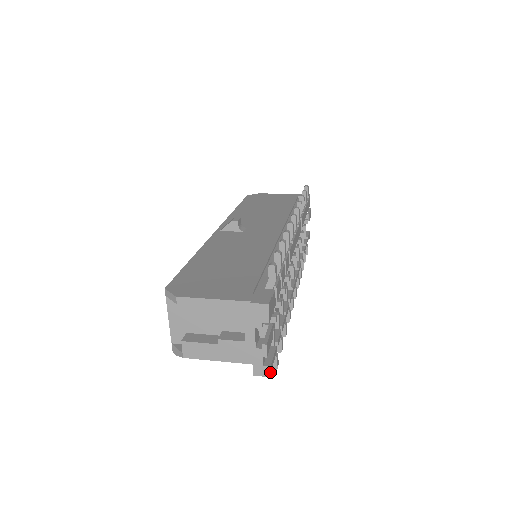
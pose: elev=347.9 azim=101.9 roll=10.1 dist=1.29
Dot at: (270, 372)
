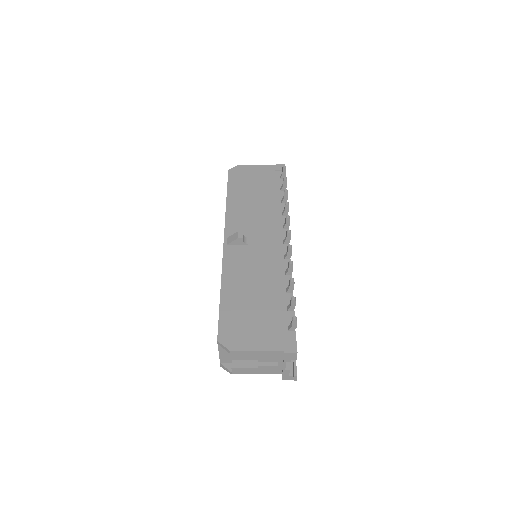
Dot at: (293, 378)
